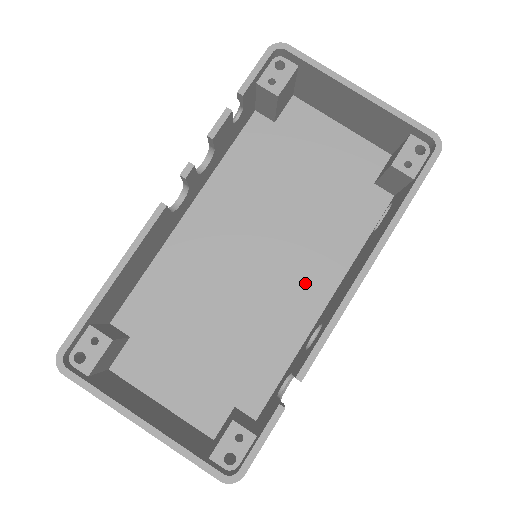
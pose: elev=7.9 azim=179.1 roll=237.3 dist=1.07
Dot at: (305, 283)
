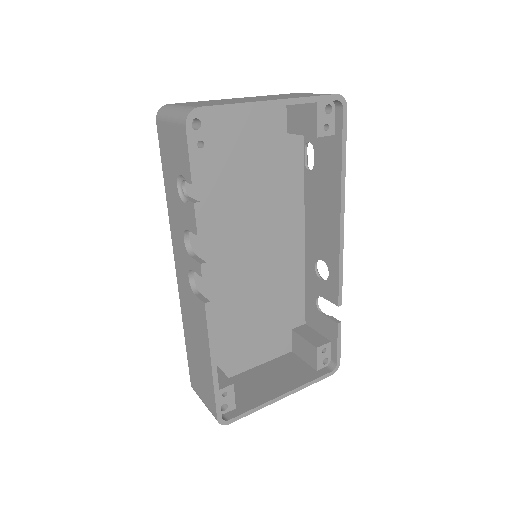
Dot at: (286, 237)
